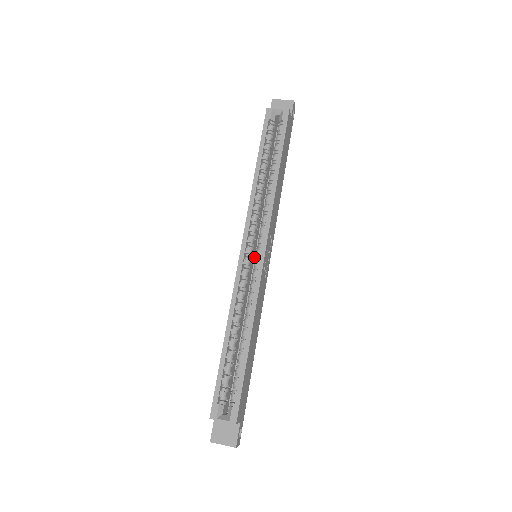
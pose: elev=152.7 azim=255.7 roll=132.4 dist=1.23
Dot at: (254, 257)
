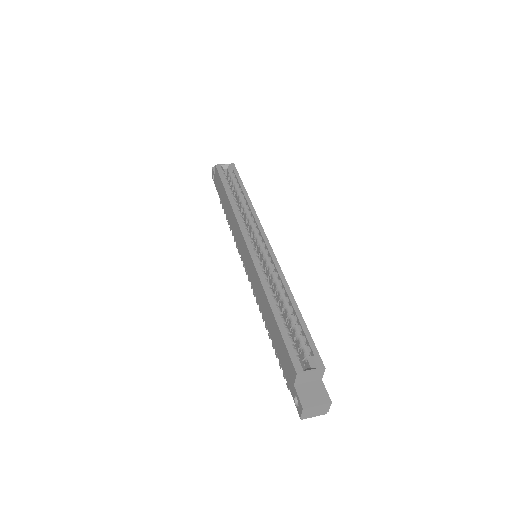
Dot at: occluded
